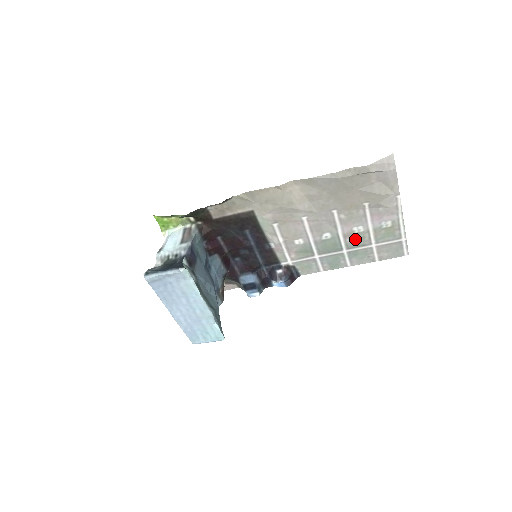
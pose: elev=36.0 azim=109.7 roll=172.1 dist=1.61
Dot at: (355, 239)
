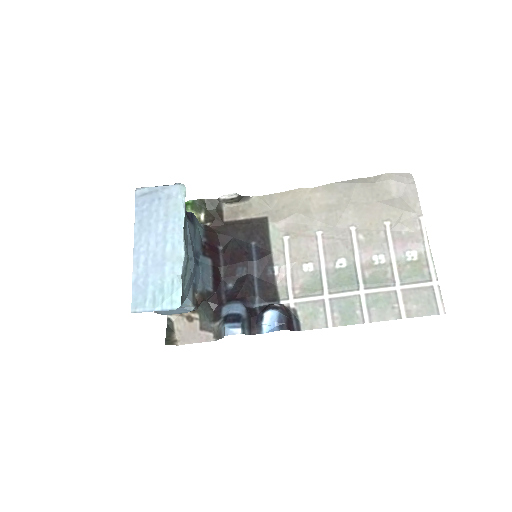
Dot at: (375, 274)
